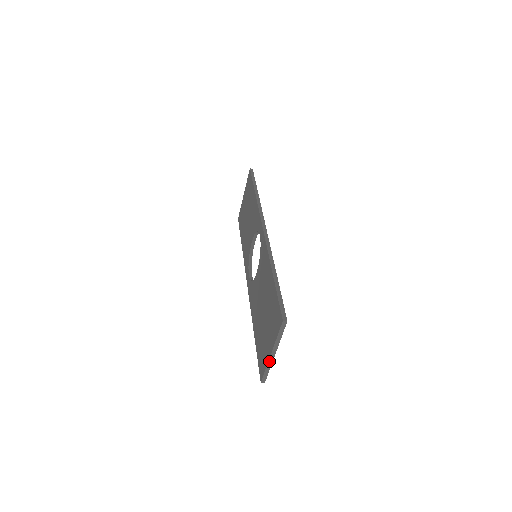
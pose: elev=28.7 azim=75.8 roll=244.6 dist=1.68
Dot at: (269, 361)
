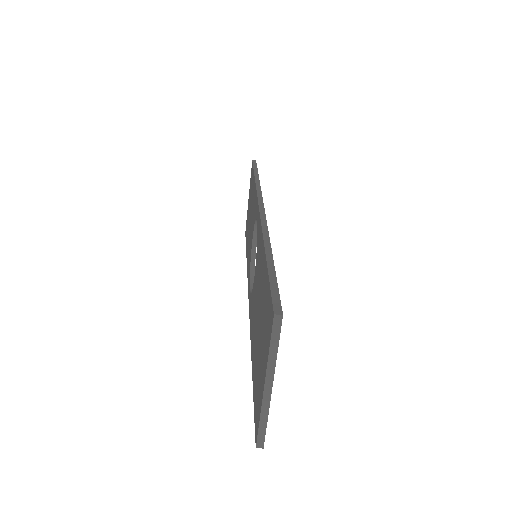
Dot at: (263, 403)
